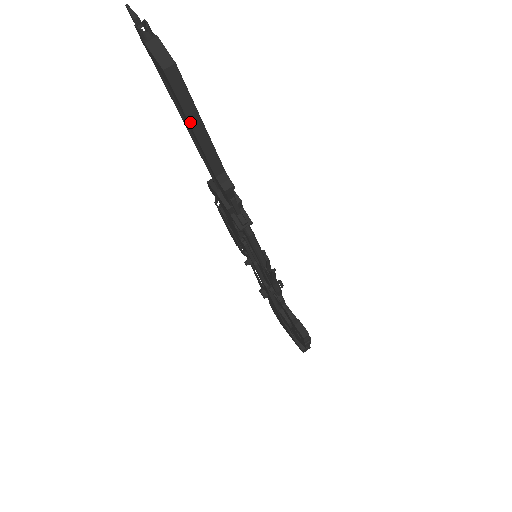
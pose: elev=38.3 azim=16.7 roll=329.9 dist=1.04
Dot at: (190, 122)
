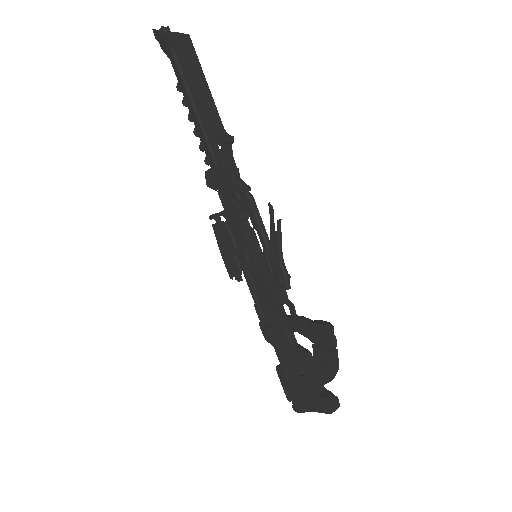
Dot at: (198, 77)
